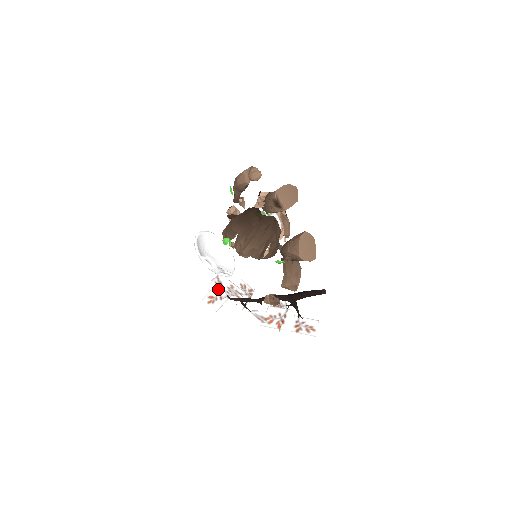
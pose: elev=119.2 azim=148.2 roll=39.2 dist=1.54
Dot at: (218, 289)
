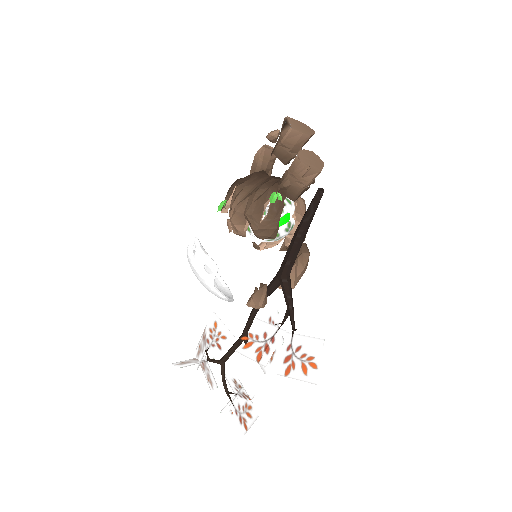
Dot at: (199, 354)
